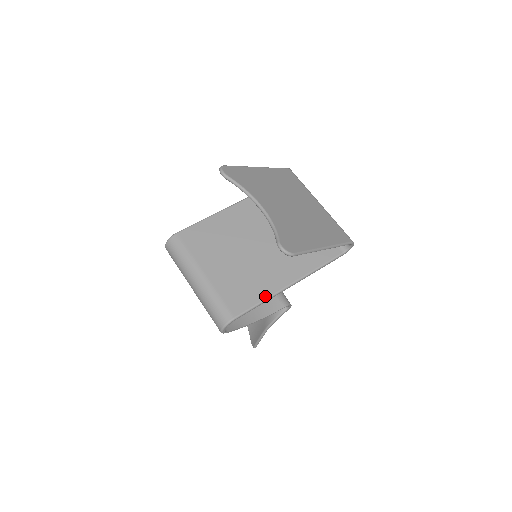
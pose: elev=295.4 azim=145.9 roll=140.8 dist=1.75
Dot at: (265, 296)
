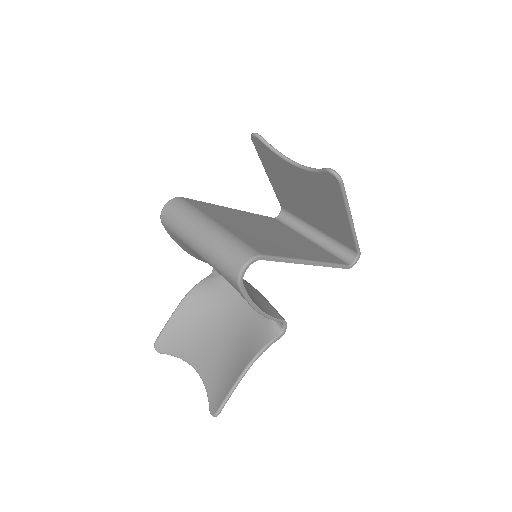
Dot at: (288, 256)
